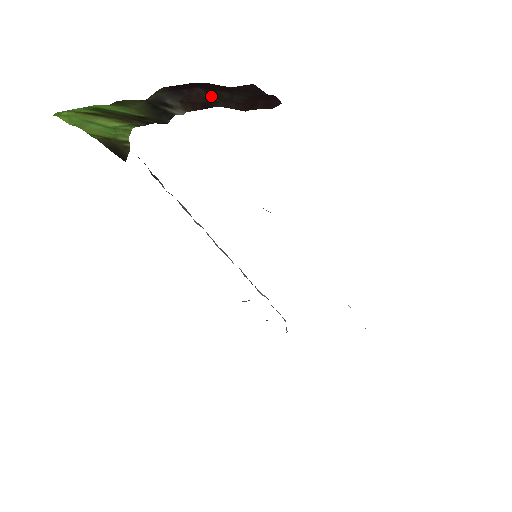
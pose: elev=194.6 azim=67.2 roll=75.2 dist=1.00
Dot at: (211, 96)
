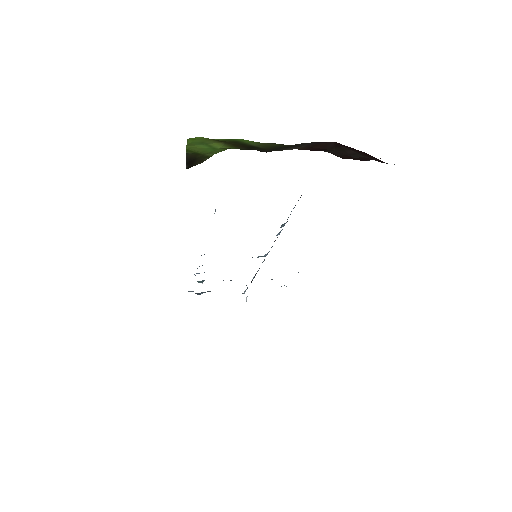
Dot at: (333, 147)
